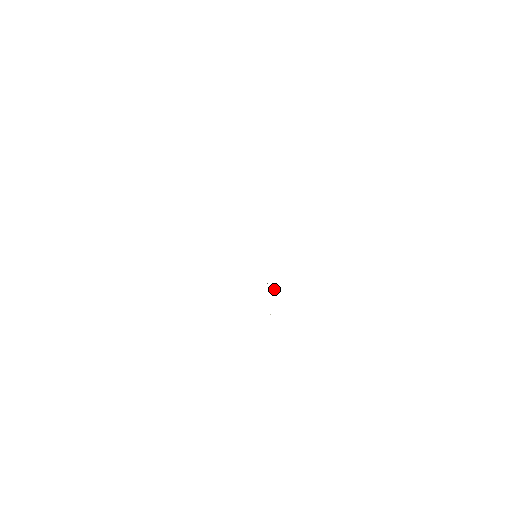
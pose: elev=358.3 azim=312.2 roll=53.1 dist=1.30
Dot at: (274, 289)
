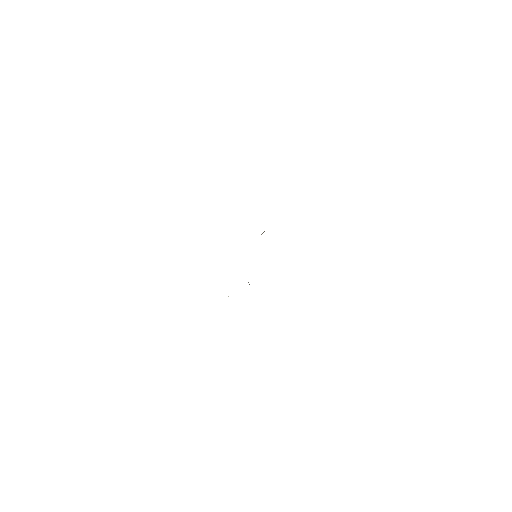
Dot at: (249, 284)
